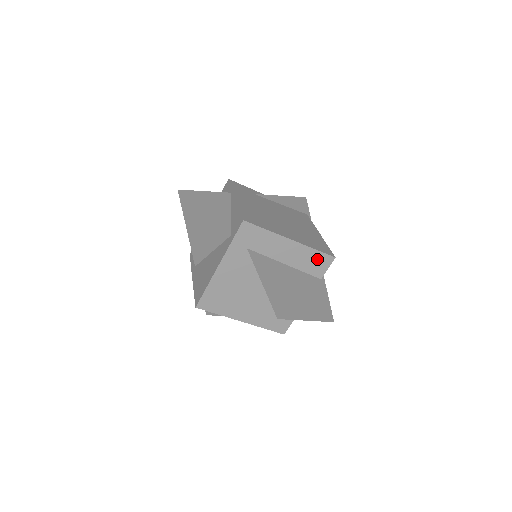
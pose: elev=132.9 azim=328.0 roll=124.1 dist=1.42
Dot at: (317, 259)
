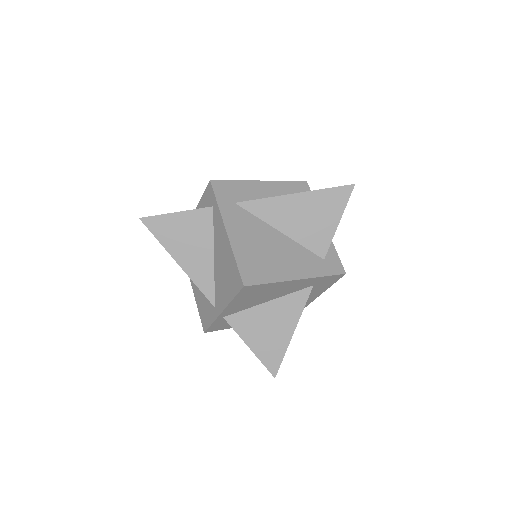
Dot at: (295, 188)
